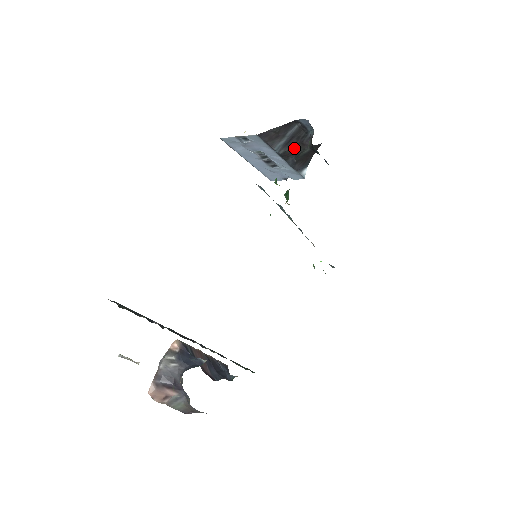
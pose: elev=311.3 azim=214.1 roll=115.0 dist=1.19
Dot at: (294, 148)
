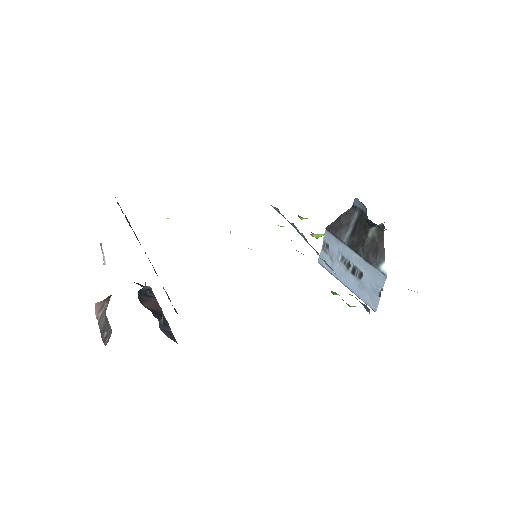
Dot at: (359, 235)
